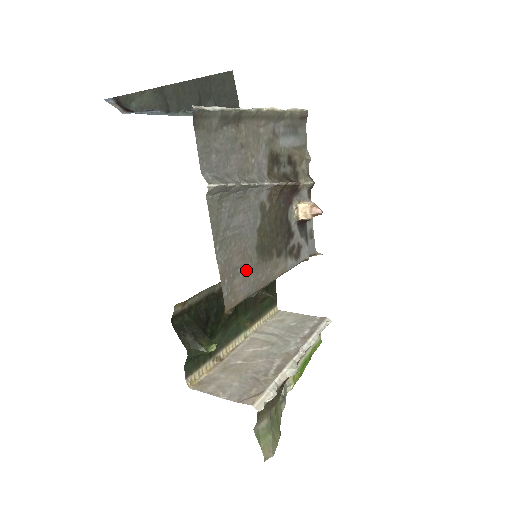
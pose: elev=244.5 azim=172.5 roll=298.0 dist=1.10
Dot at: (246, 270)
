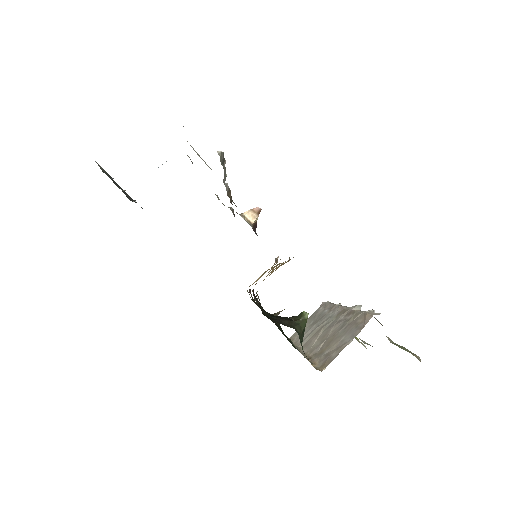
Dot at: occluded
